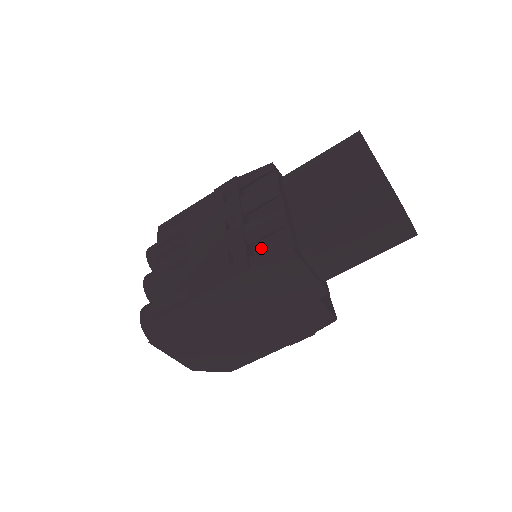
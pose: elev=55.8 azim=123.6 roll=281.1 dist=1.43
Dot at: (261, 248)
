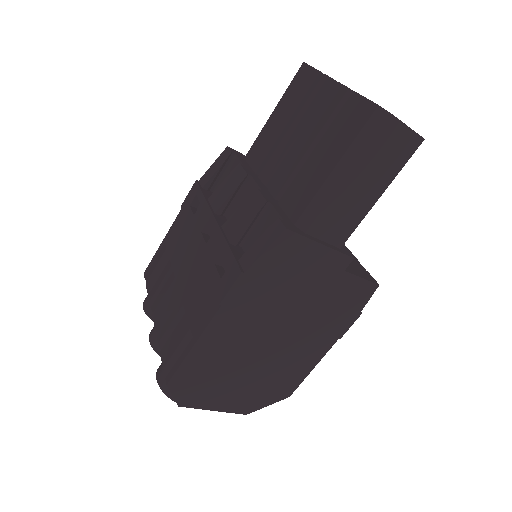
Dot at: (250, 243)
